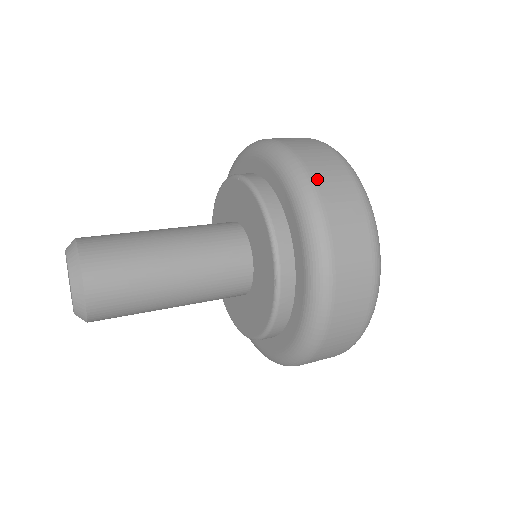
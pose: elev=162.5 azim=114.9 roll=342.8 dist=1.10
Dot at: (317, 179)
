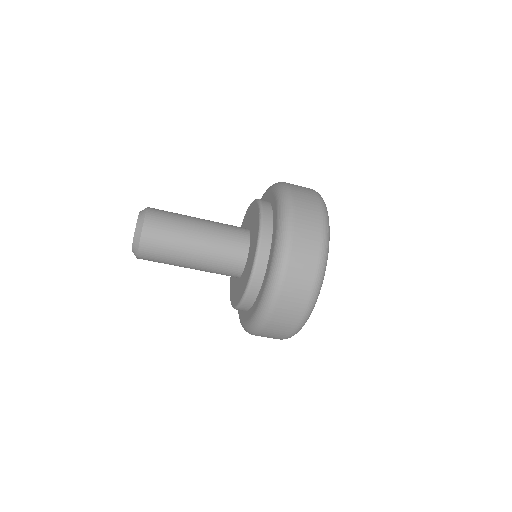
Dot at: occluded
